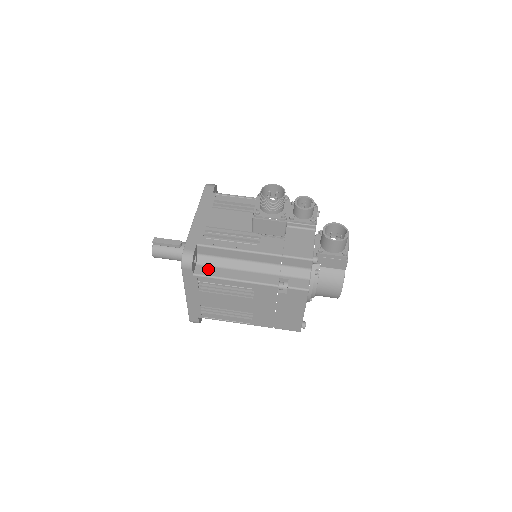
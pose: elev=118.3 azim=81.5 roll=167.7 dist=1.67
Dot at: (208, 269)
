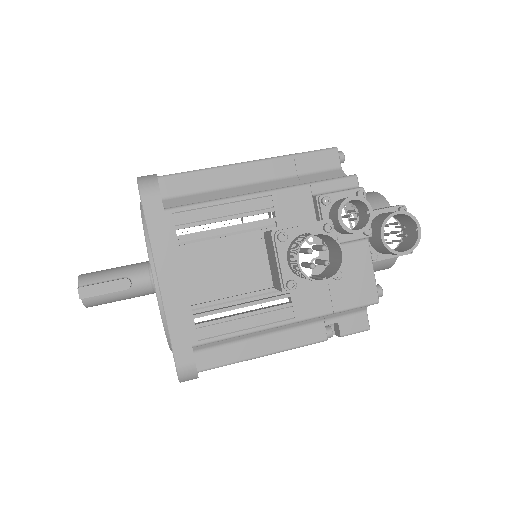
Dot at: (216, 354)
